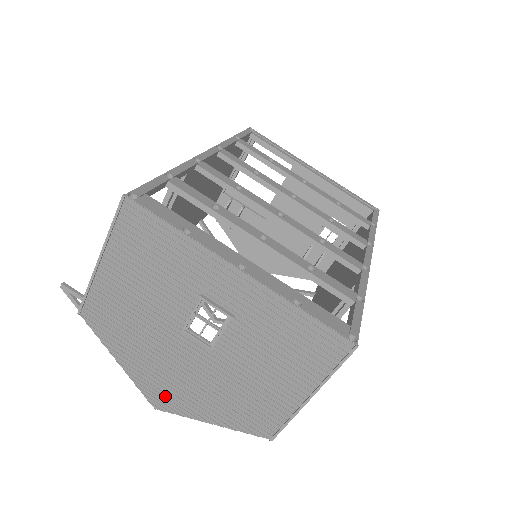
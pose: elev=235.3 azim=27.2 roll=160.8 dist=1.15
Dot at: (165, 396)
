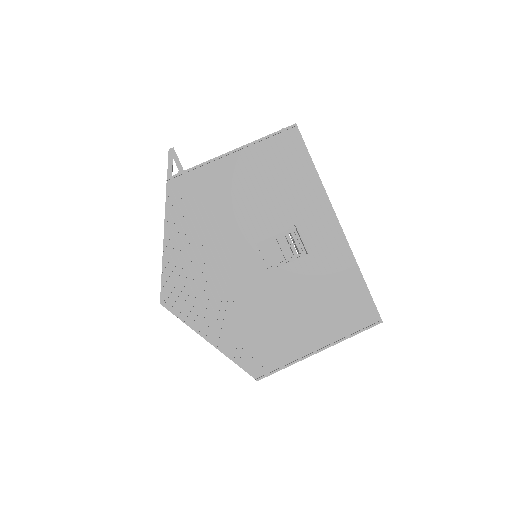
Dot at: (184, 295)
